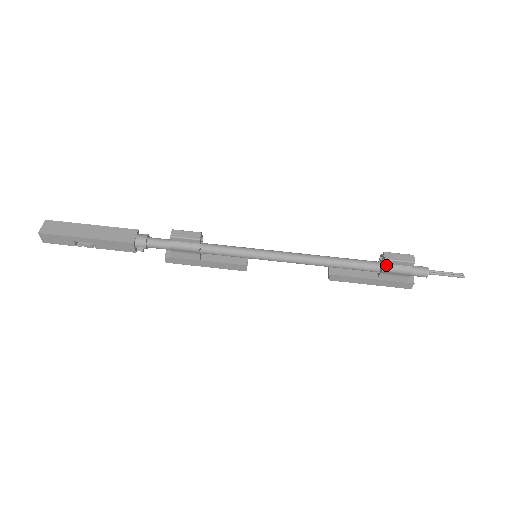
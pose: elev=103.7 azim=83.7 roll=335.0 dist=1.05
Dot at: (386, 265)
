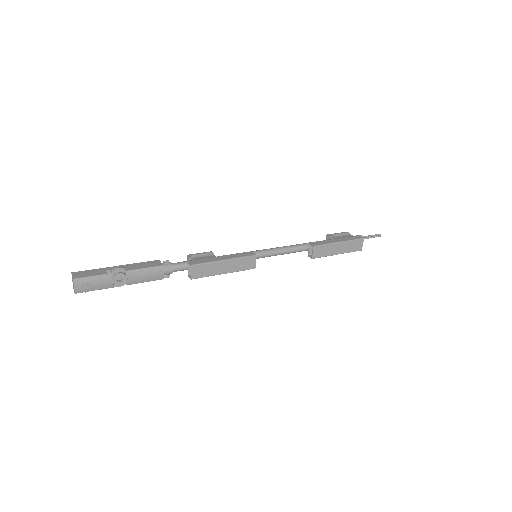
Dot at: (331, 235)
